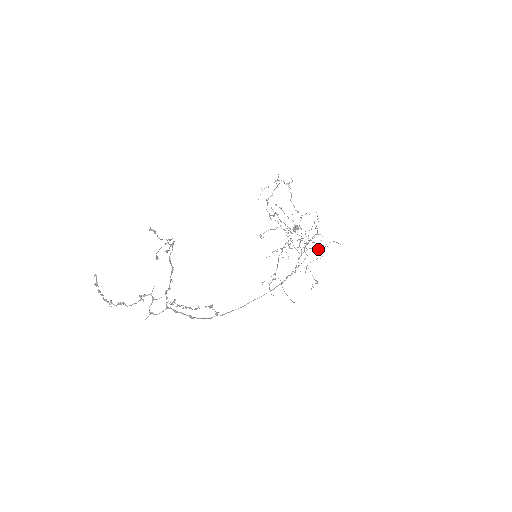
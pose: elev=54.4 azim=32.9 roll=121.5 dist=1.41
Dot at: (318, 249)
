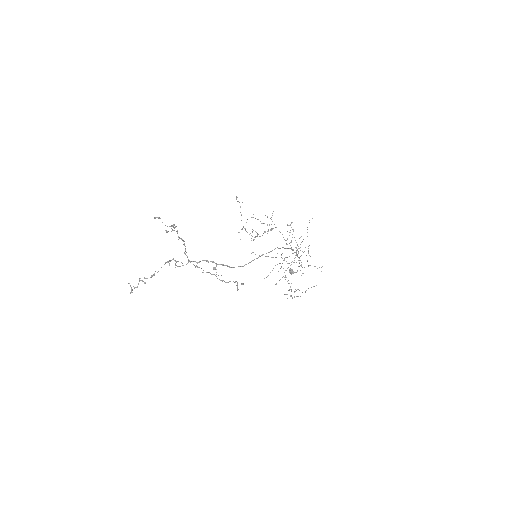
Dot at: (310, 256)
